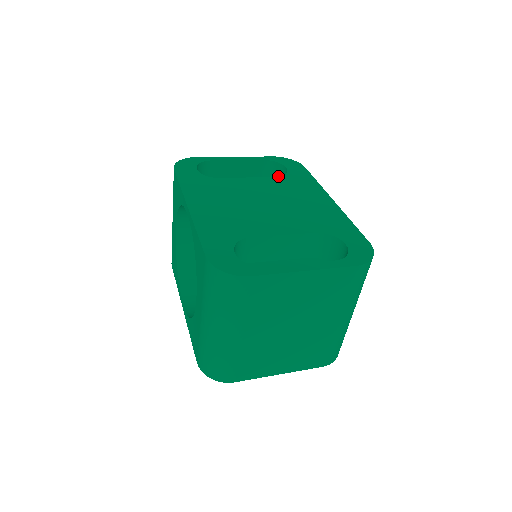
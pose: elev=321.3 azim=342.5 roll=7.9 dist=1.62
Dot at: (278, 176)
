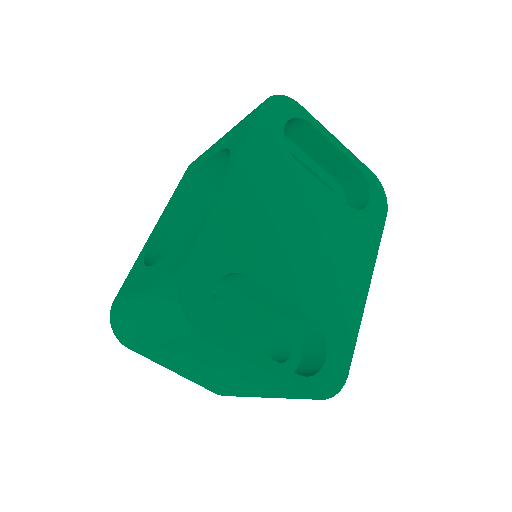
Dot at: (356, 195)
